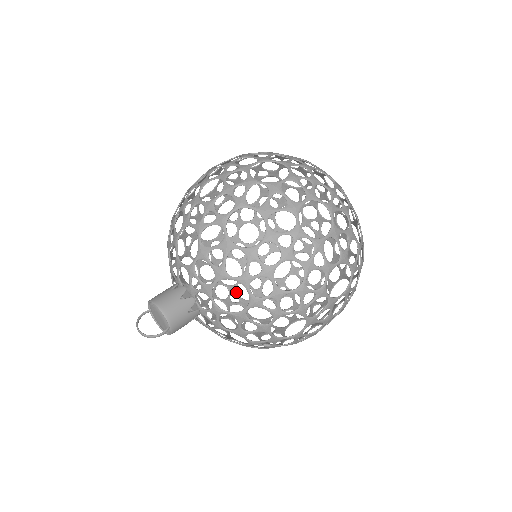
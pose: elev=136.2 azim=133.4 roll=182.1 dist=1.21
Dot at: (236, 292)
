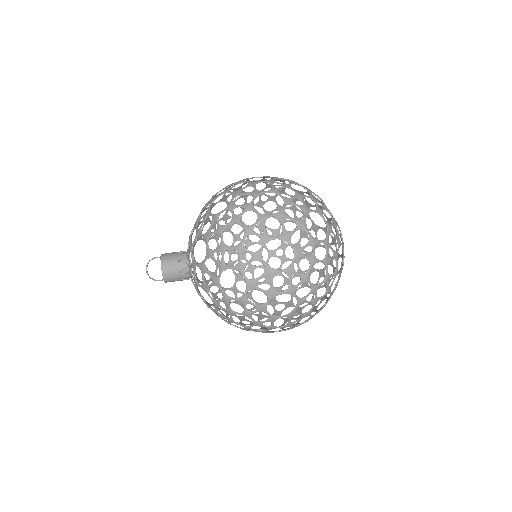
Dot at: occluded
